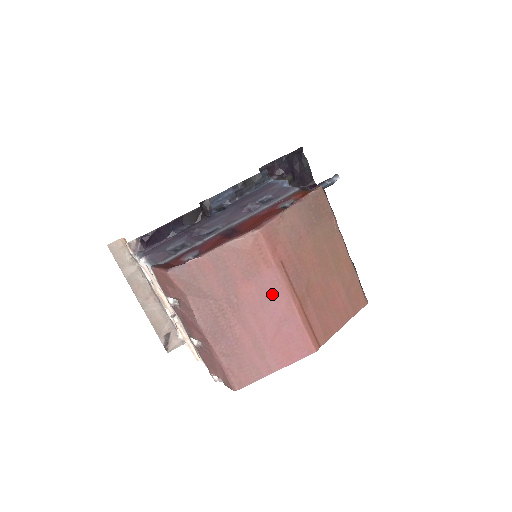
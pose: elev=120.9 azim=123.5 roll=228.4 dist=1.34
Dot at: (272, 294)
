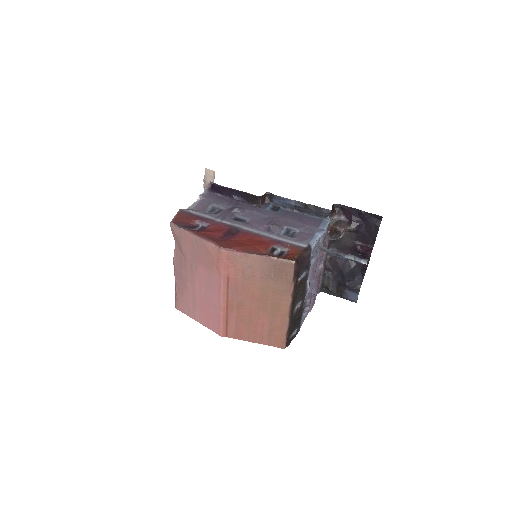
Dot at: (214, 286)
